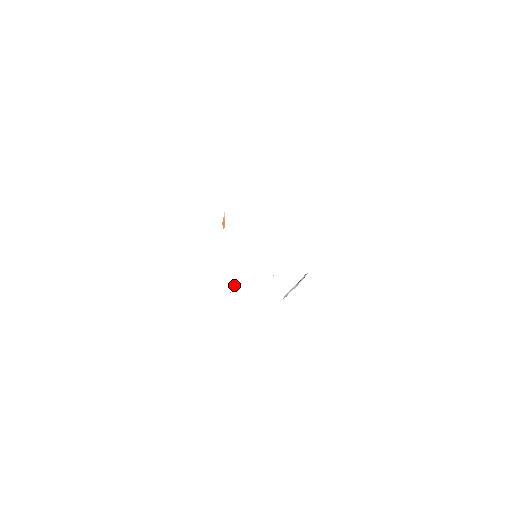
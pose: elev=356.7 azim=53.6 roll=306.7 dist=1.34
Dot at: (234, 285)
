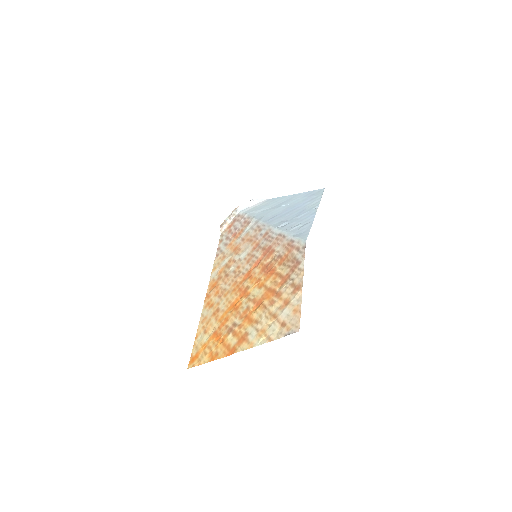
Dot at: (232, 270)
